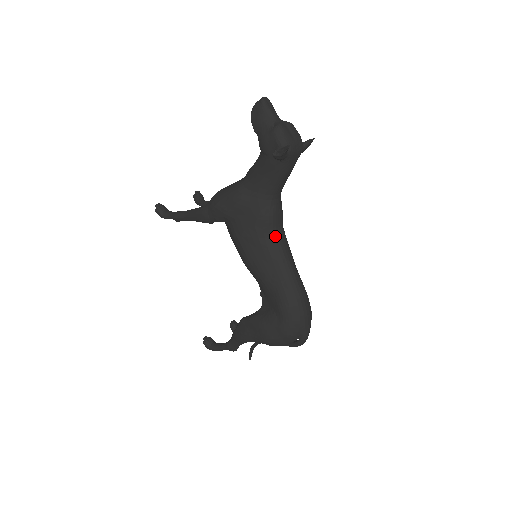
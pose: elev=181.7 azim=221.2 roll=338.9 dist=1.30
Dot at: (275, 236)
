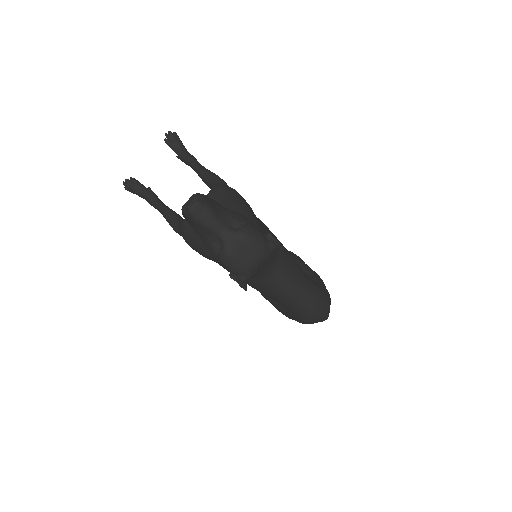
Dot at: (268, 278)
